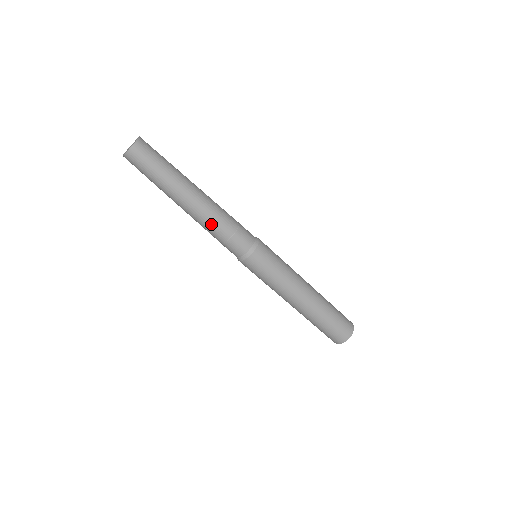
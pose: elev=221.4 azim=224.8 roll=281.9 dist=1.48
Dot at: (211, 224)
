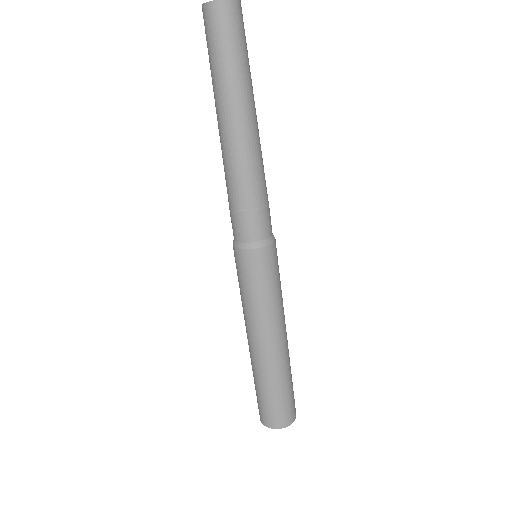
Dot at: (241, 175)
